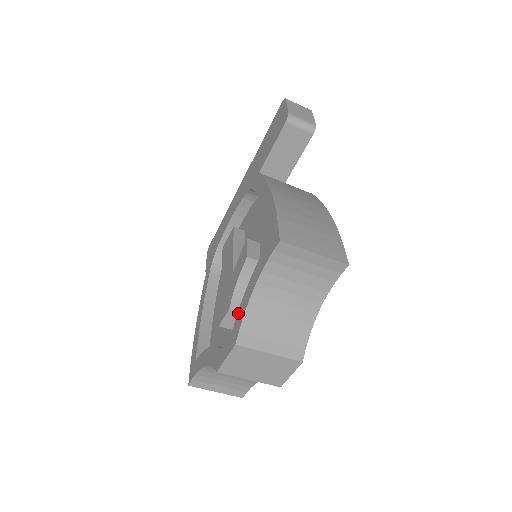
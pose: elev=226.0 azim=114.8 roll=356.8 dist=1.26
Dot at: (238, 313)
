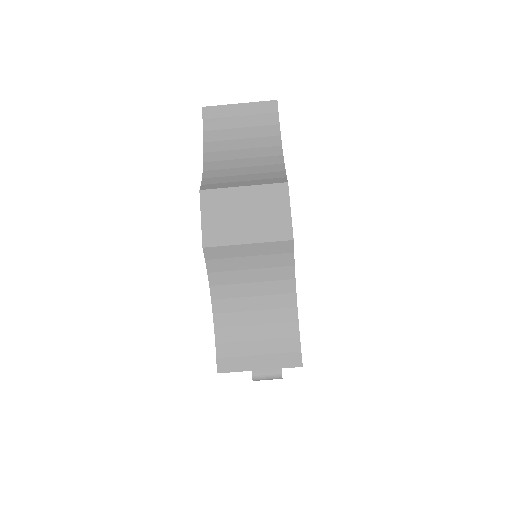
Dot at: occluded
